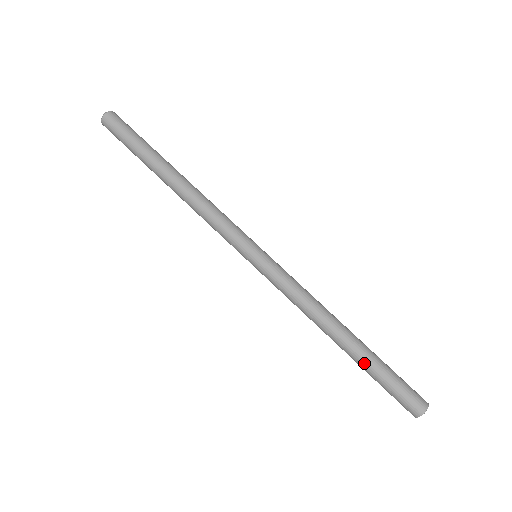
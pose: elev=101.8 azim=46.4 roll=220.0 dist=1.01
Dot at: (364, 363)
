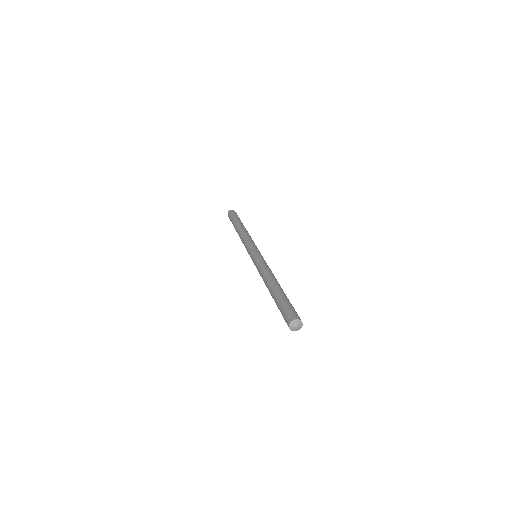
Dot at: (274, 299)
